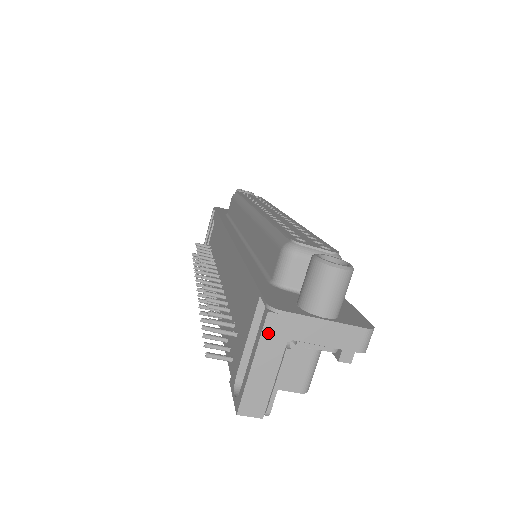
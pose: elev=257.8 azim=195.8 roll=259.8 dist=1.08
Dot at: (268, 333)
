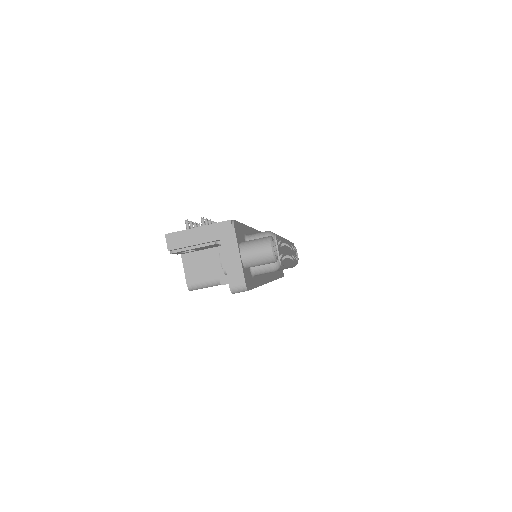
Dot at: (219, 226)
